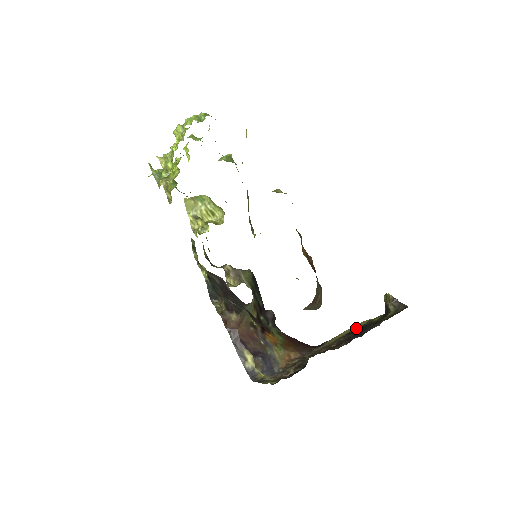
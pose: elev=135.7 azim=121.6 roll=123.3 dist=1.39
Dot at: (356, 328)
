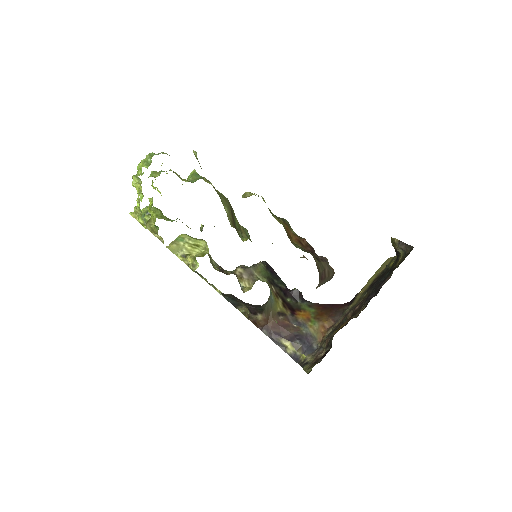
Dot at: (378, 275)
